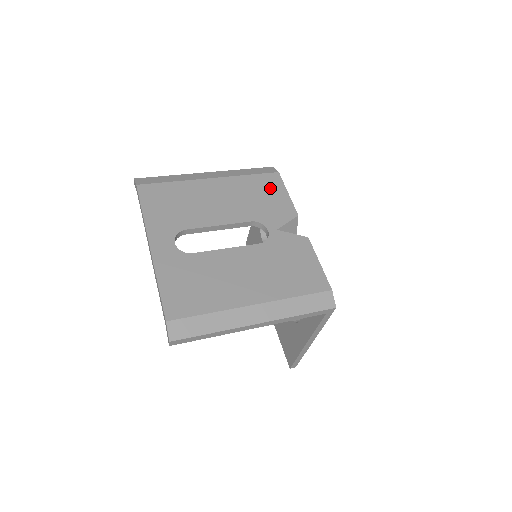
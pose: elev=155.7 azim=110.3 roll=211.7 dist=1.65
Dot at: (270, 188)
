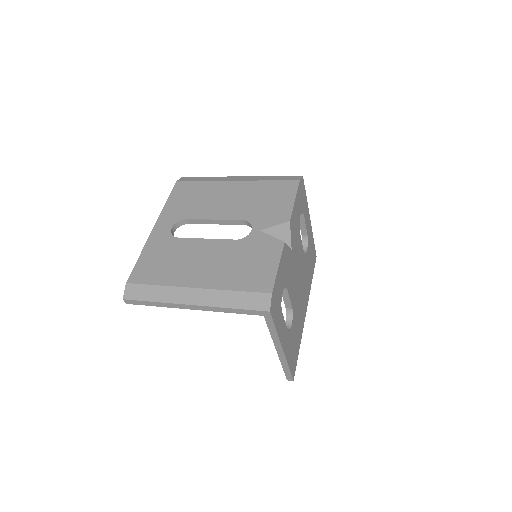
Dot at: (281, 194)
